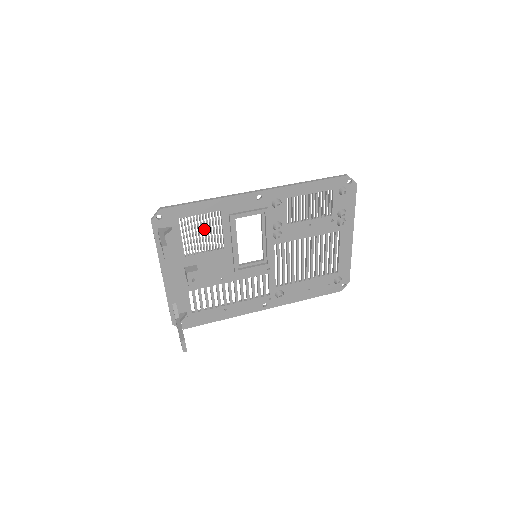
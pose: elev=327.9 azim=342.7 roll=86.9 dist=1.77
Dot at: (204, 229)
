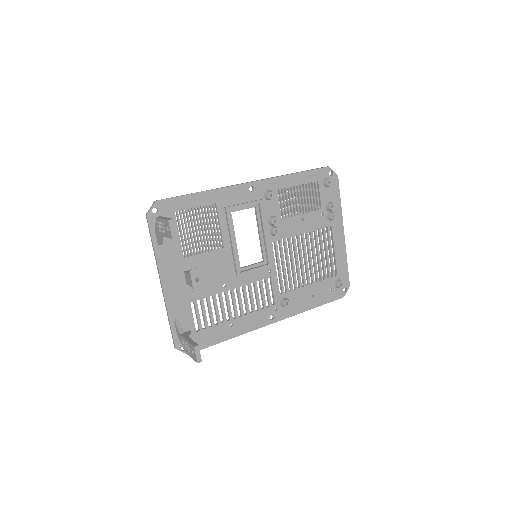
Dot at: (201, 225)
